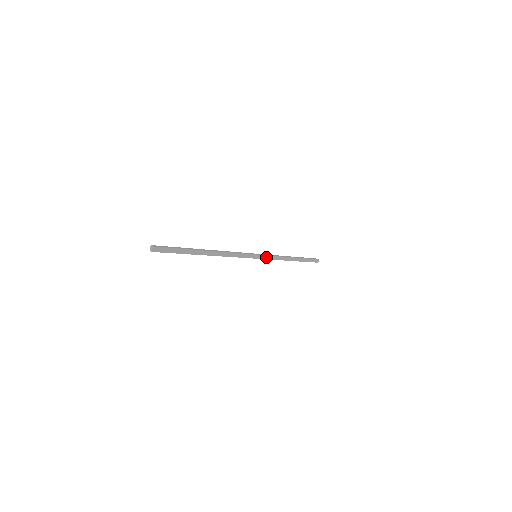
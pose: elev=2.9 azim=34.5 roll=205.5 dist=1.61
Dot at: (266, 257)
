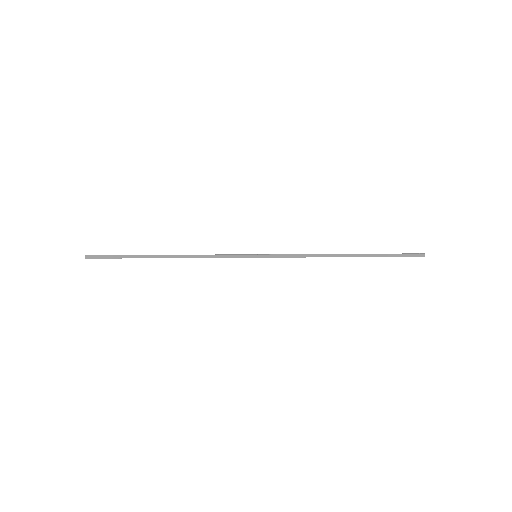
Dot at: (278, 257)
